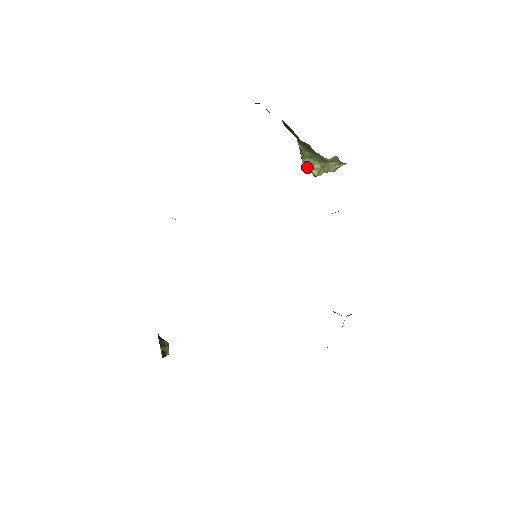
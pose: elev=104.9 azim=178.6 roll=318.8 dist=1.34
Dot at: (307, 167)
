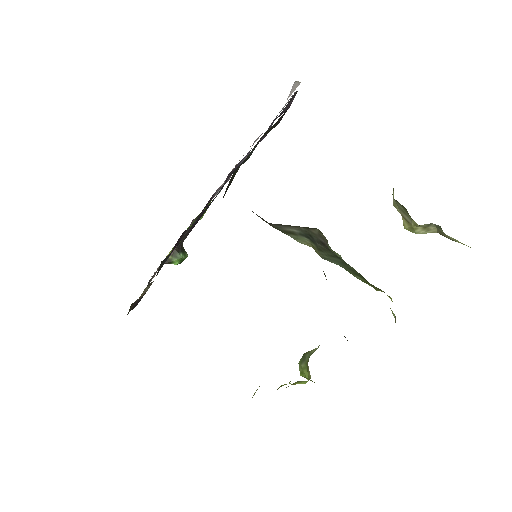
Dot at: (399, 212)
